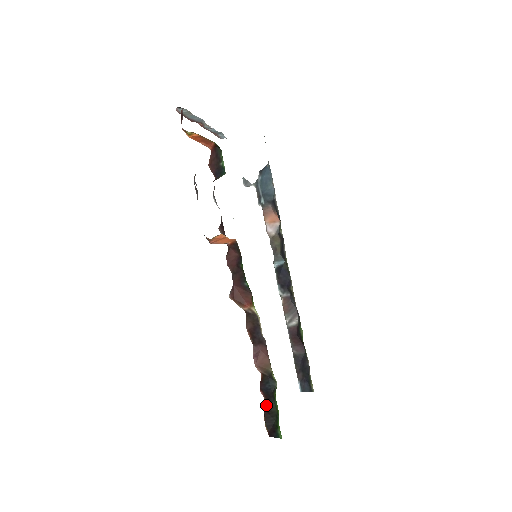
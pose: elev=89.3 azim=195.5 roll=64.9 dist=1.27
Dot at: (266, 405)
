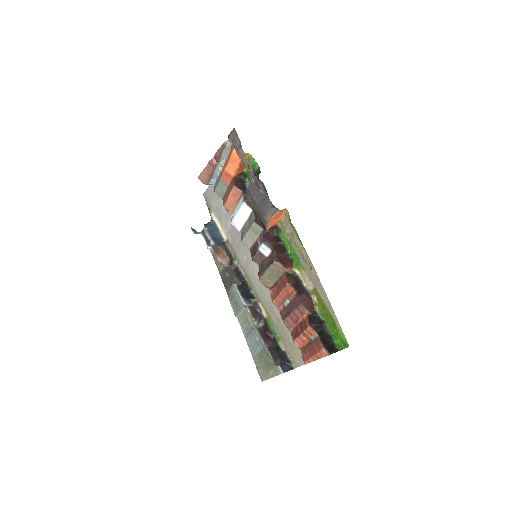
Dot at: (320, 334)
